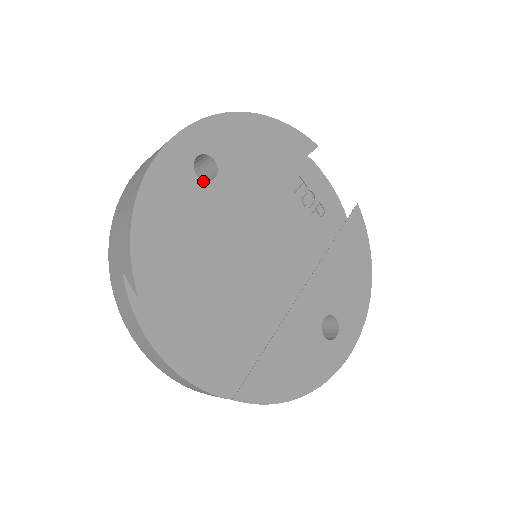
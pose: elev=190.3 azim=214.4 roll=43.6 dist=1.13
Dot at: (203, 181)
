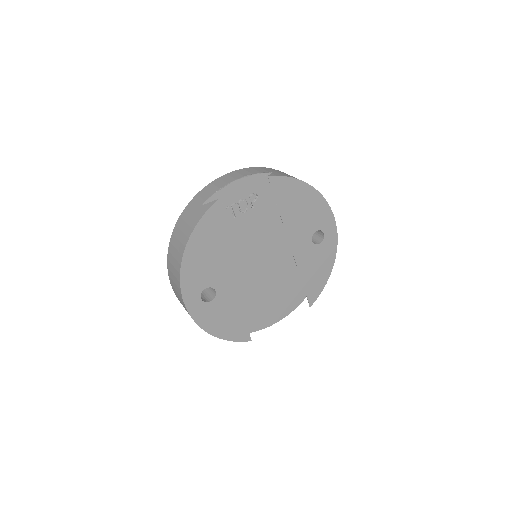
Dot at: (215, 298)
